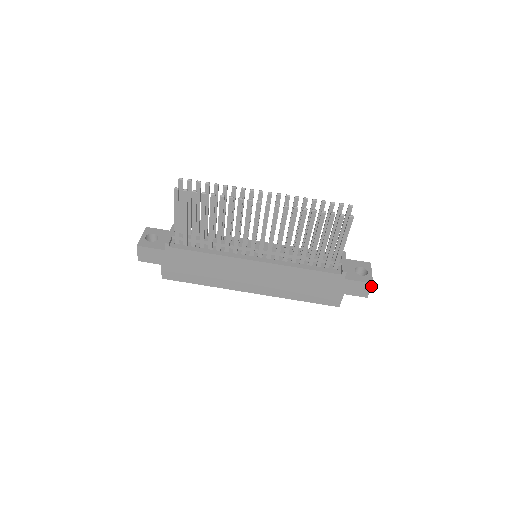
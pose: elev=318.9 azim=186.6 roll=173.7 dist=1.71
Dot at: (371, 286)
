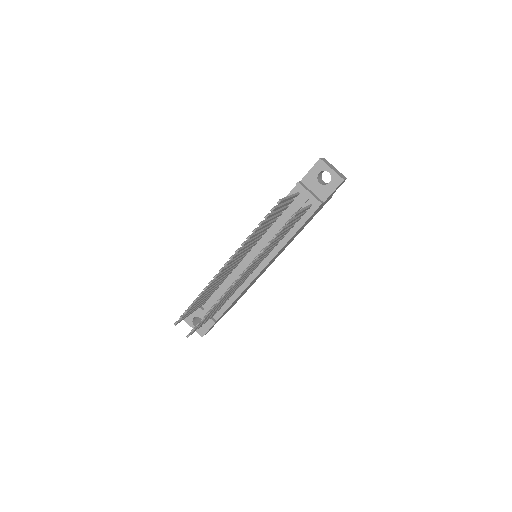
Dot at: (344, 180)
